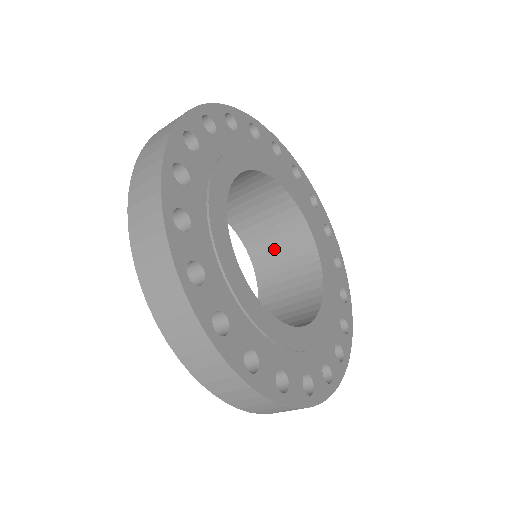
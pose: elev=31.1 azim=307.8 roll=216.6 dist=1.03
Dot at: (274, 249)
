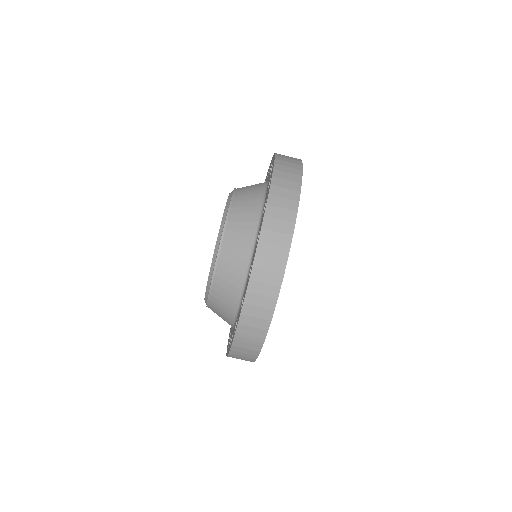
Dot at: occluded
